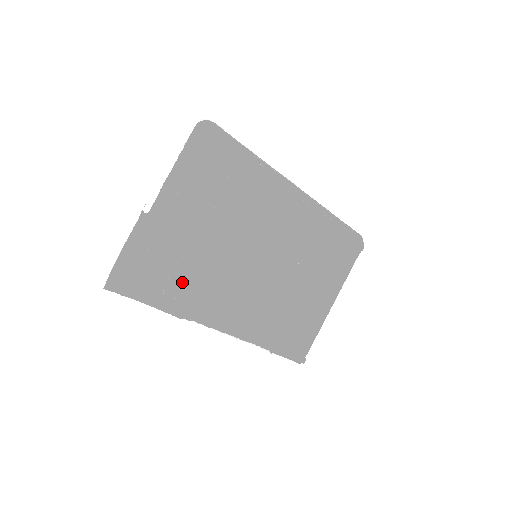
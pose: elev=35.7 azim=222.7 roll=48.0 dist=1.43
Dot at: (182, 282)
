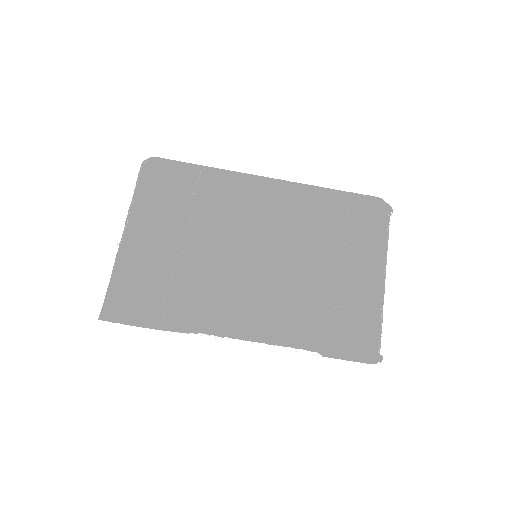
Dot at: (186, 303)
